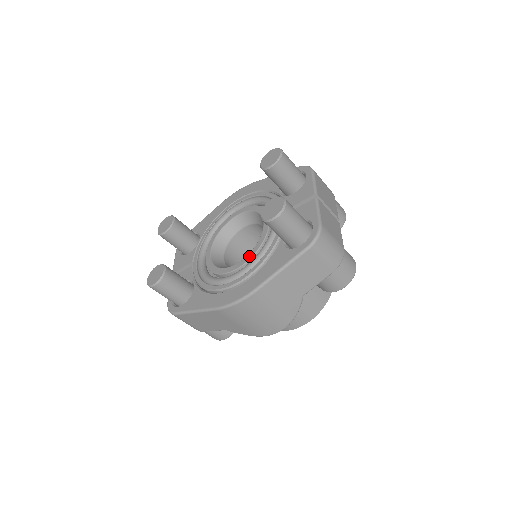
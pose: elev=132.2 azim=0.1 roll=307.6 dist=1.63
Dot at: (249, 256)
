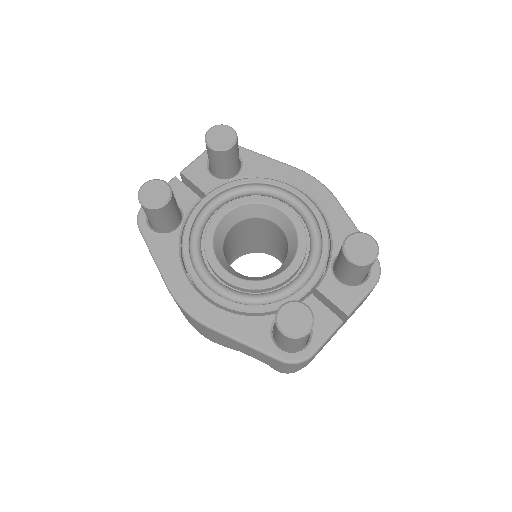
Dot at: (242, 283)
